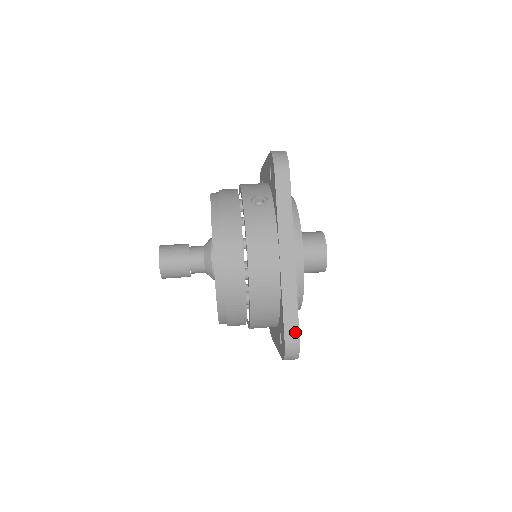
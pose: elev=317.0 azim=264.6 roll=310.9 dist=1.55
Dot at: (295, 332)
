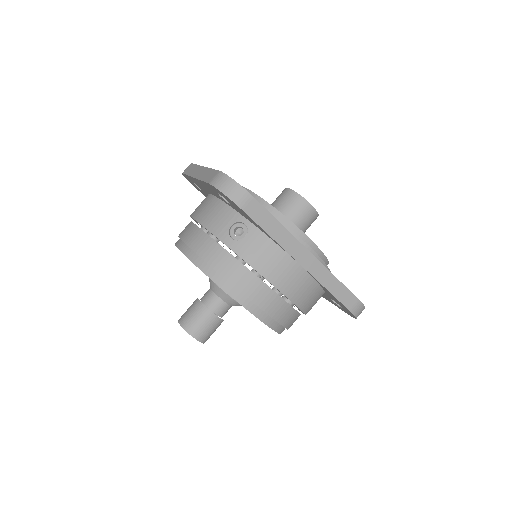
Dot at: (353, 300)
